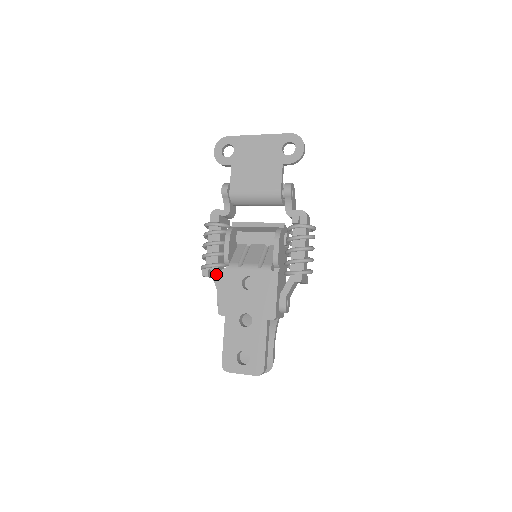
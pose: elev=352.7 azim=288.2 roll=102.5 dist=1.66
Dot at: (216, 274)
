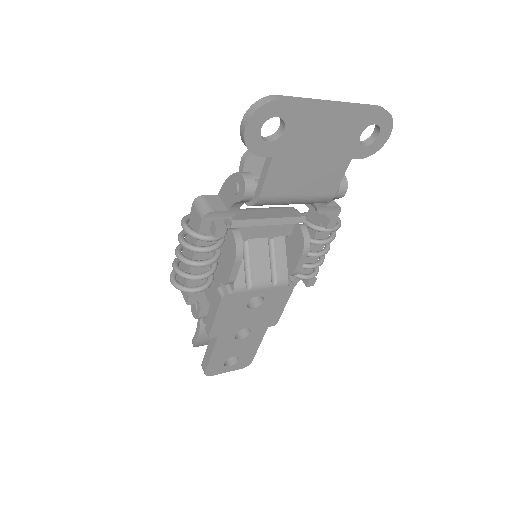
Dot at: (202, 291)
